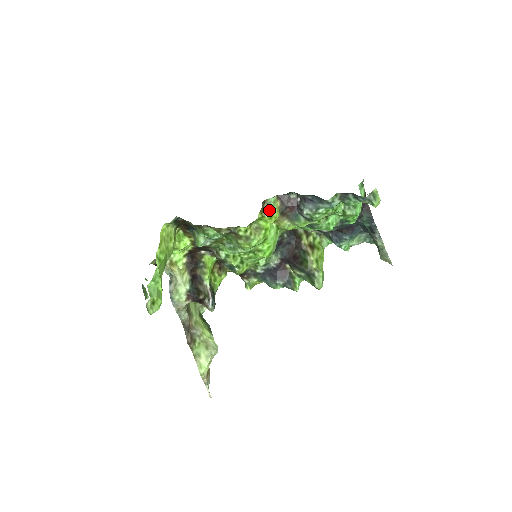
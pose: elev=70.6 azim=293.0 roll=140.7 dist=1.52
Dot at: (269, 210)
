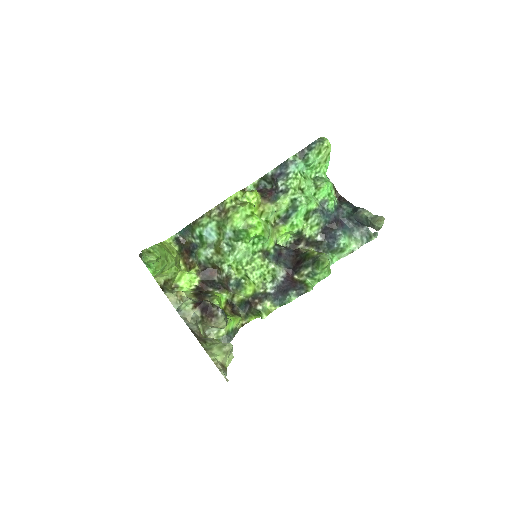
Dot at: (249, 191)
